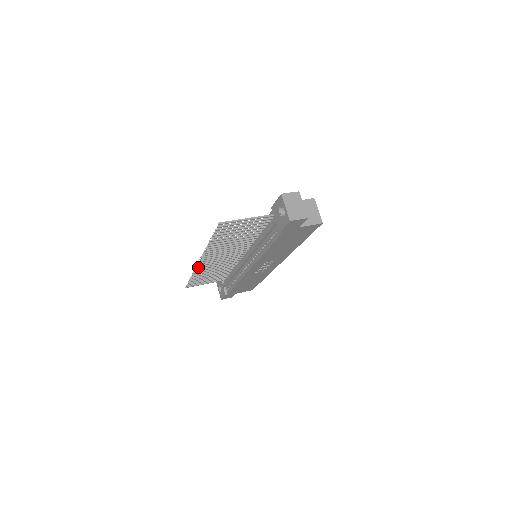
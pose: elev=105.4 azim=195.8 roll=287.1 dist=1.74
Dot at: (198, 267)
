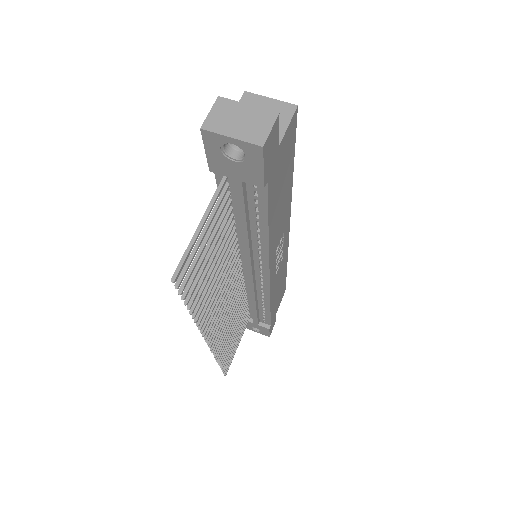
Dot at: (214, 348)
